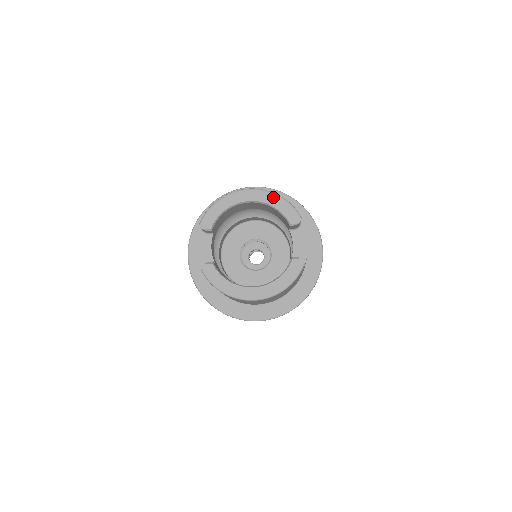
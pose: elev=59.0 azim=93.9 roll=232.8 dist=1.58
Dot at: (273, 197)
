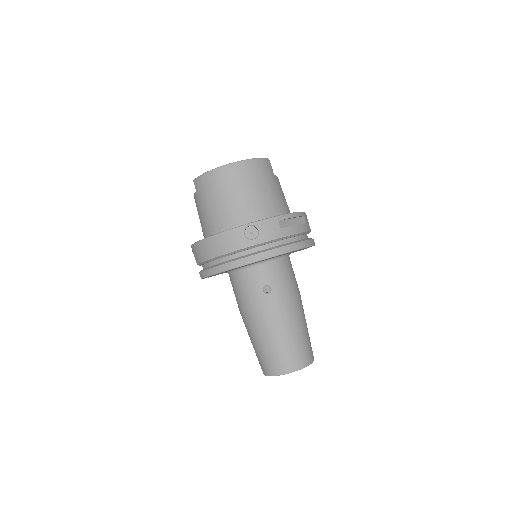
Dot at: occluded
